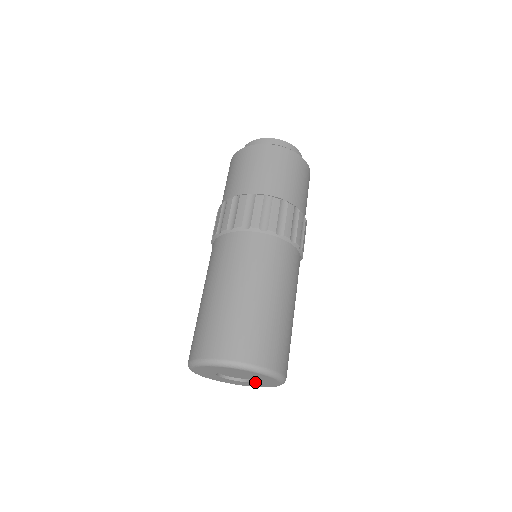
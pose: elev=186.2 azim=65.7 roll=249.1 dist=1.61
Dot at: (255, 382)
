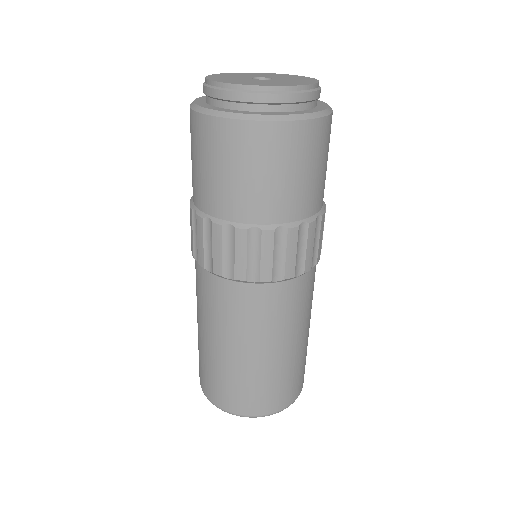
Dot at: occluded
